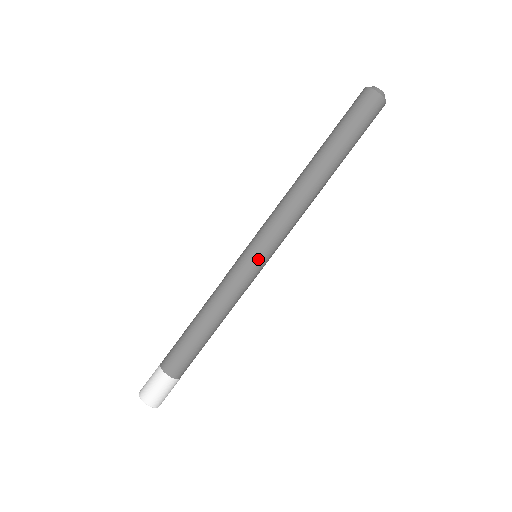
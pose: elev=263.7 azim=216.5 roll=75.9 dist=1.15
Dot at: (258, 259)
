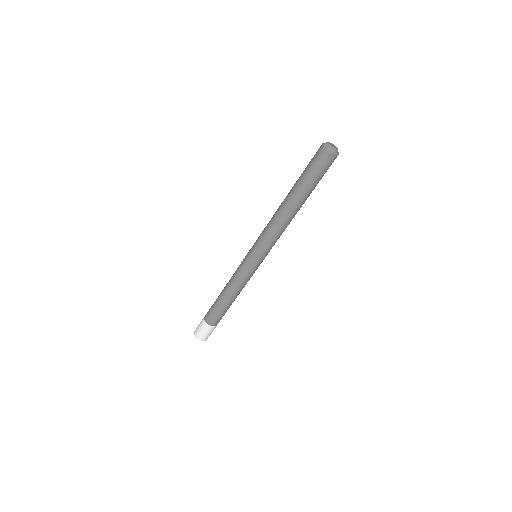
Dot at: (253, 259)
